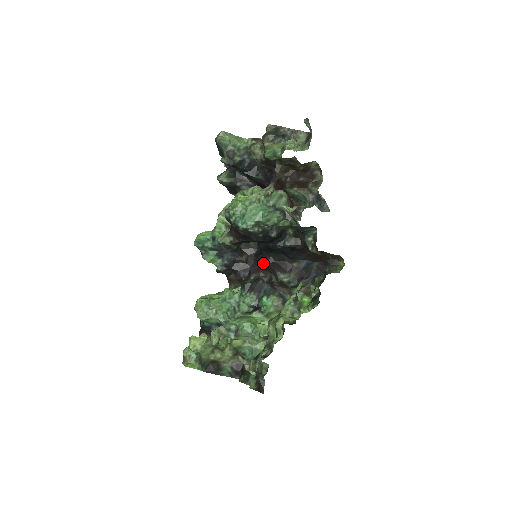
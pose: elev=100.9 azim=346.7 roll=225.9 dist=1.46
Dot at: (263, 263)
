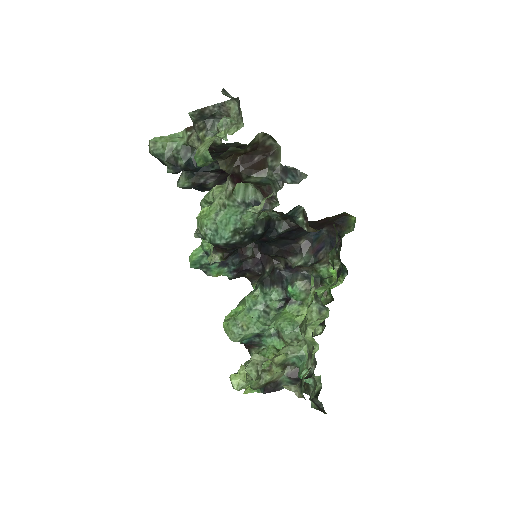
Dot at: occluded
